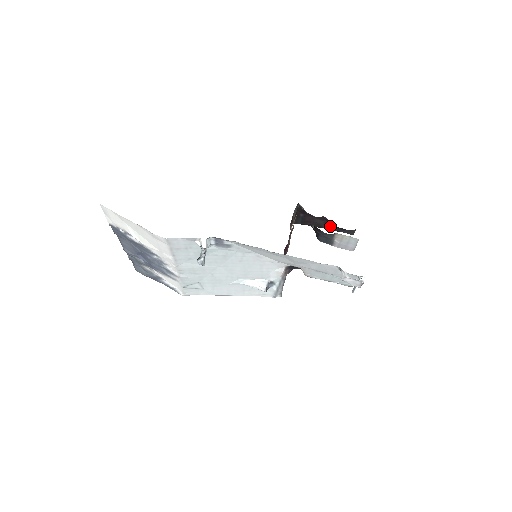
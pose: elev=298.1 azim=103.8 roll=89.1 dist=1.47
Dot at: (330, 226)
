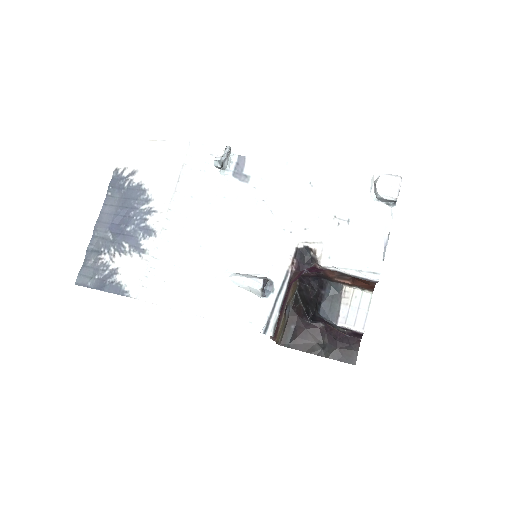
Dot at: (326, 348)
